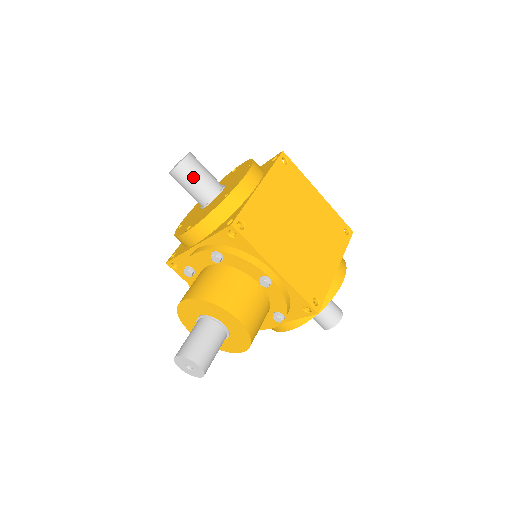
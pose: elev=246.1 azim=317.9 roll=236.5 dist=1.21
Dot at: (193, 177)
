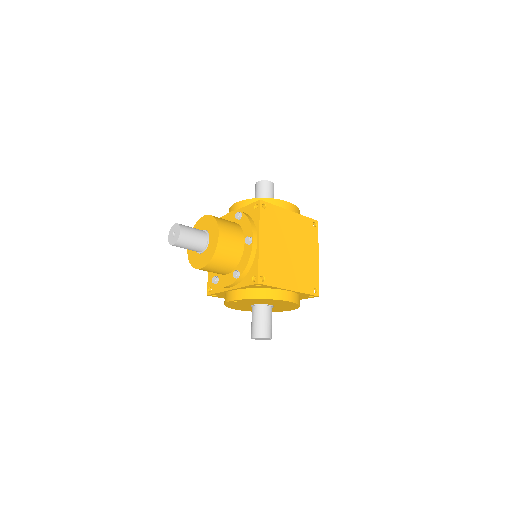
Dot at: (264, 191)
